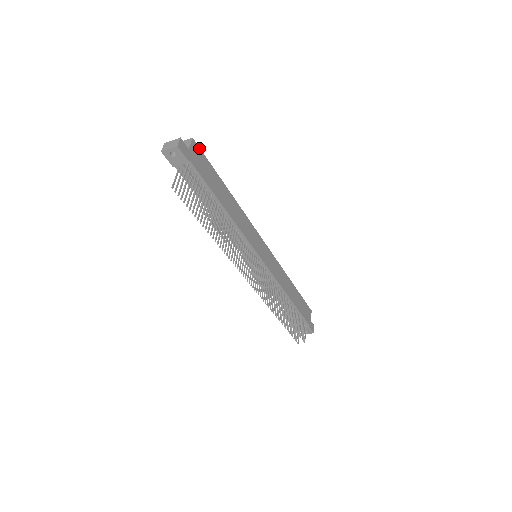
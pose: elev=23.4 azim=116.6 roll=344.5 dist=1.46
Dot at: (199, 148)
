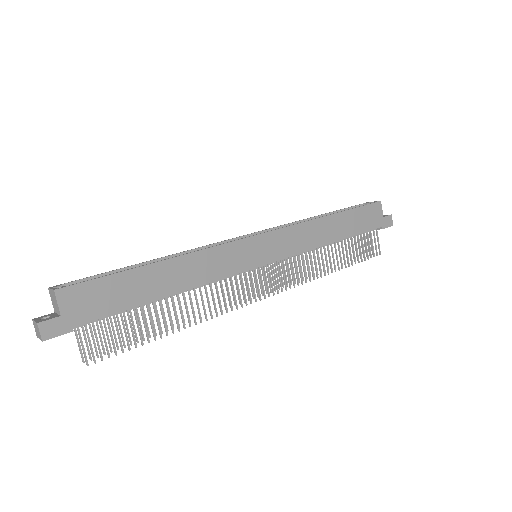
Dot at: (74, 286)
